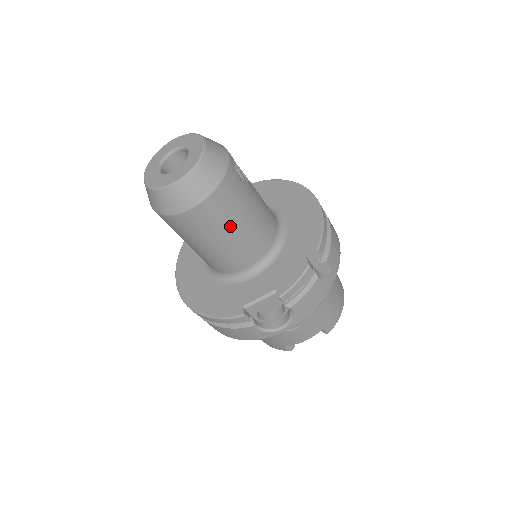
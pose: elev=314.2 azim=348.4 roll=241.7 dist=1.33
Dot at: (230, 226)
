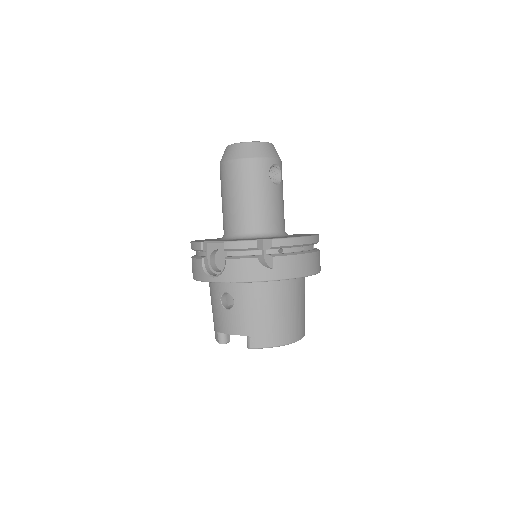
Dot at: (241, 189)
